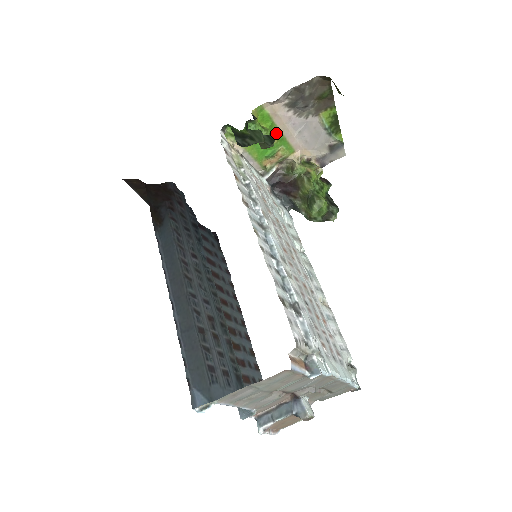
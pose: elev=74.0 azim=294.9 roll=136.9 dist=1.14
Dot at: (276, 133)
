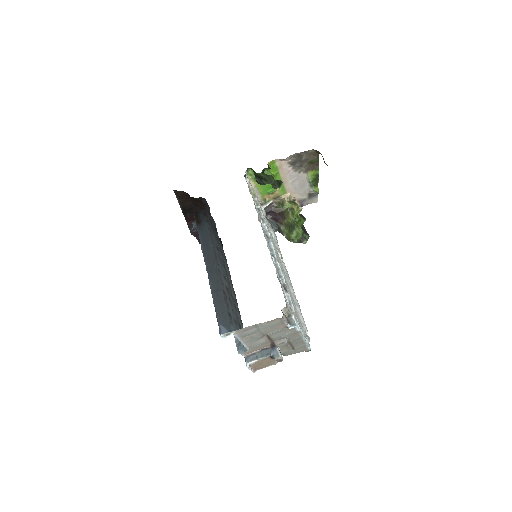
Dot at: (278, 179)
